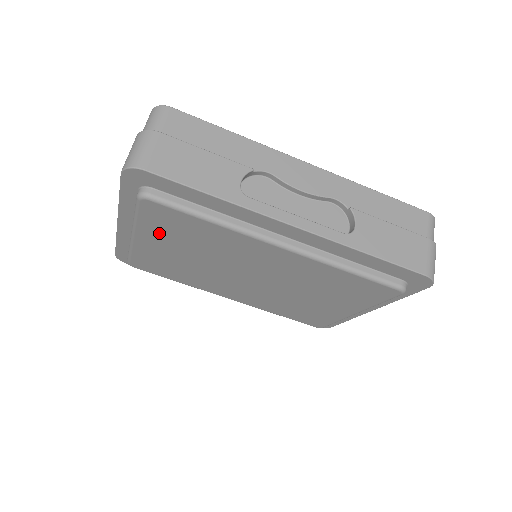
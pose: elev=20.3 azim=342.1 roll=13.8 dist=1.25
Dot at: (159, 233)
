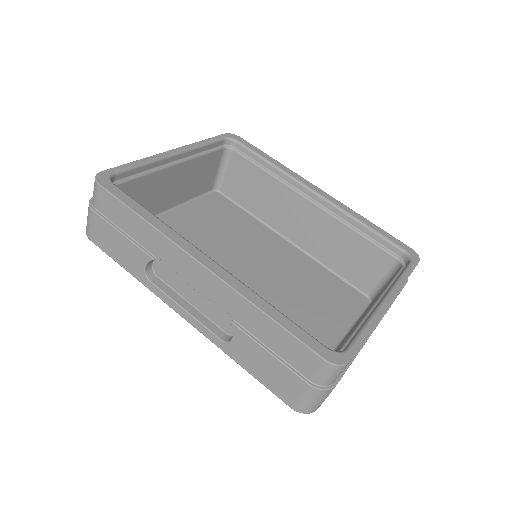
Dot at: occluded
